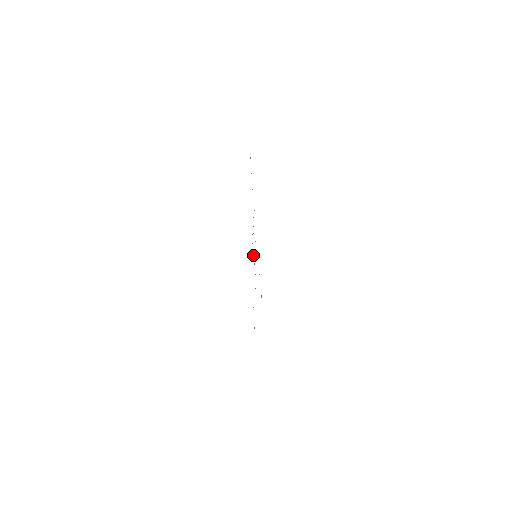
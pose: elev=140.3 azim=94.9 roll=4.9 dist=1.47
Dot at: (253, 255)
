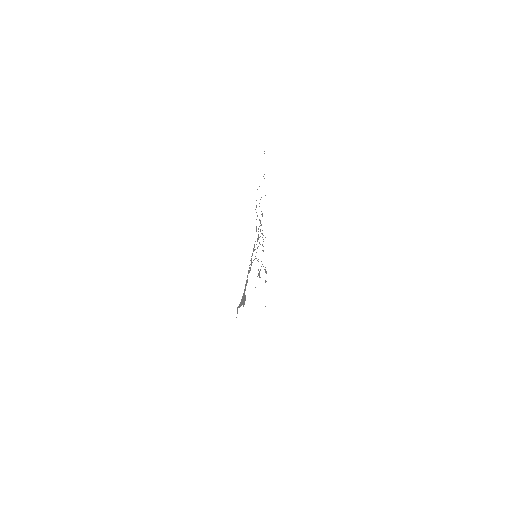
Dot at: (263, 250)
